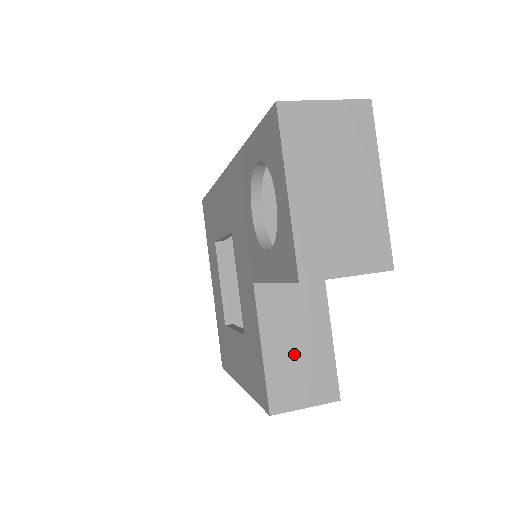
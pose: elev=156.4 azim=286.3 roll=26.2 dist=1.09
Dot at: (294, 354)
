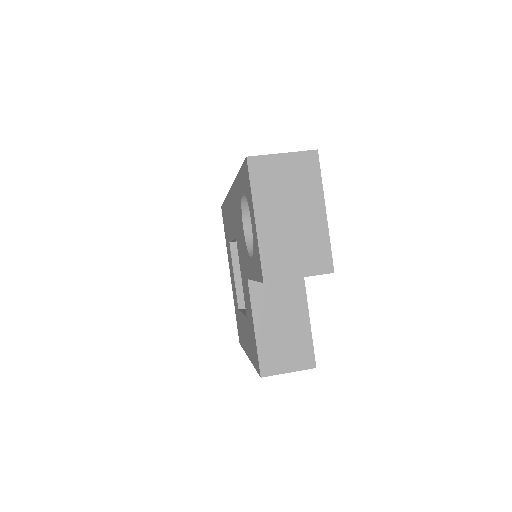
Dot at: (279, 332)
